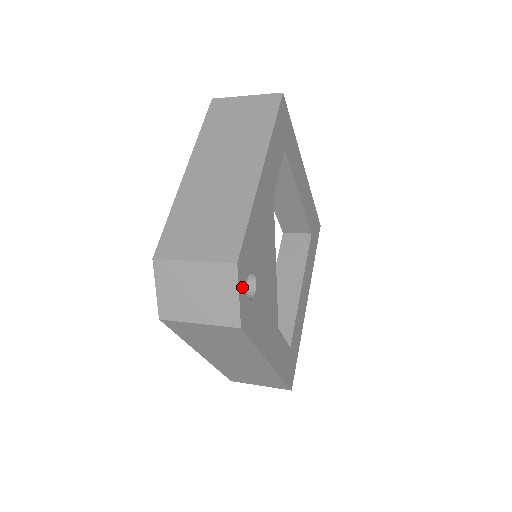
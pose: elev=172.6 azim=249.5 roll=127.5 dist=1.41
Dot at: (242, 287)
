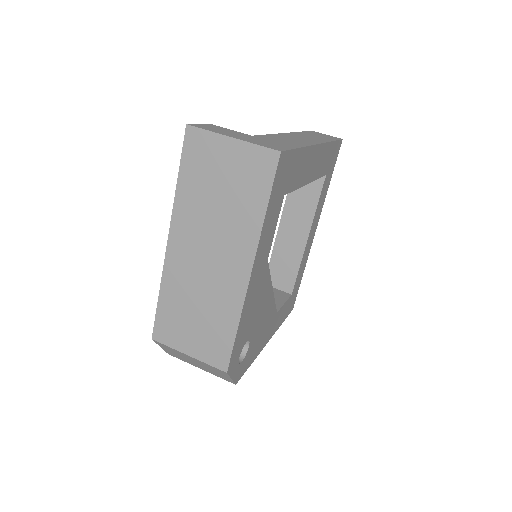
Dot at: (234, 370)
